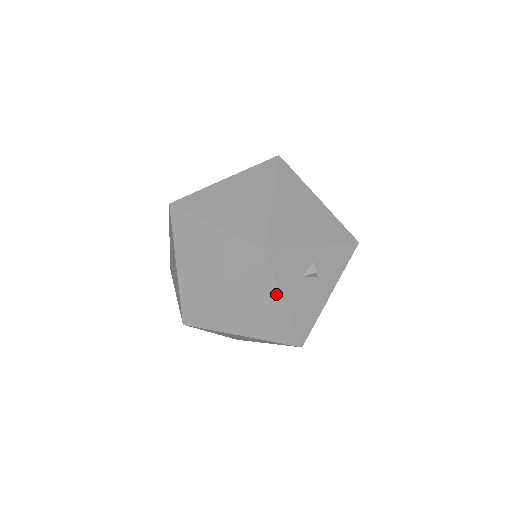
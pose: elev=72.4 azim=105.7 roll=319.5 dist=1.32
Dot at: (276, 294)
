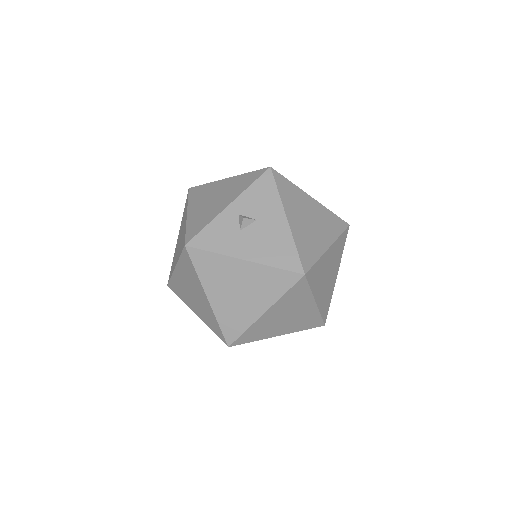
Dot at: (231, 261)
